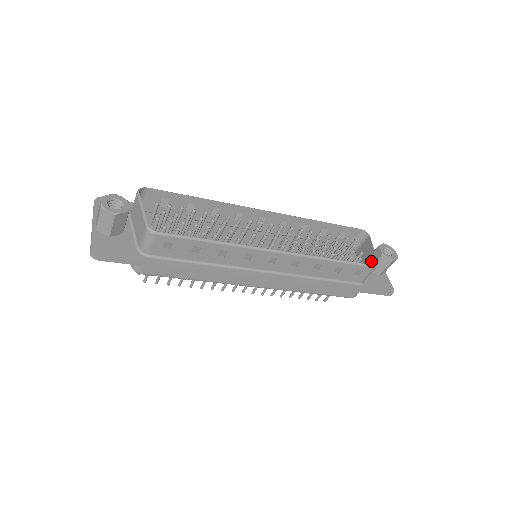
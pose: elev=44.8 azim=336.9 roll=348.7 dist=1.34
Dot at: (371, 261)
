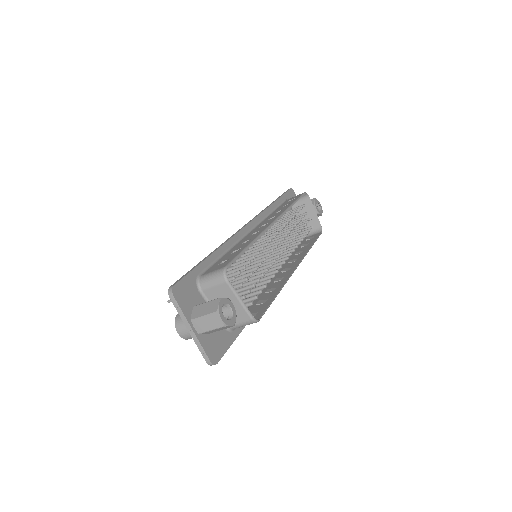
Dot at: (314, 223)
